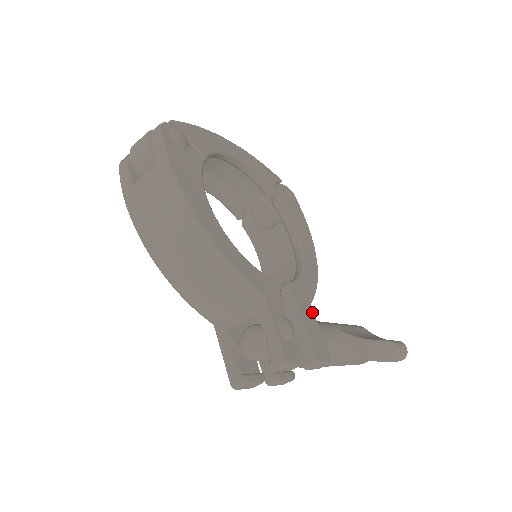
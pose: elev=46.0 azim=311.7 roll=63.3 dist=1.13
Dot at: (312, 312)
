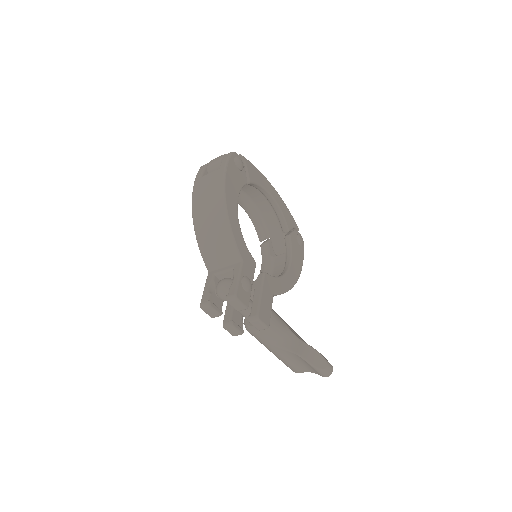
Dot at: (272, 297)
